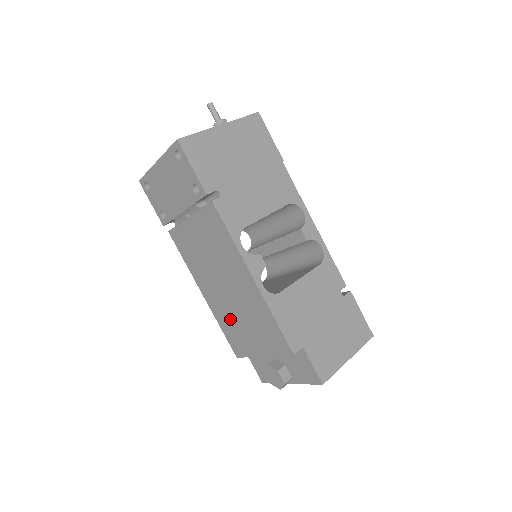
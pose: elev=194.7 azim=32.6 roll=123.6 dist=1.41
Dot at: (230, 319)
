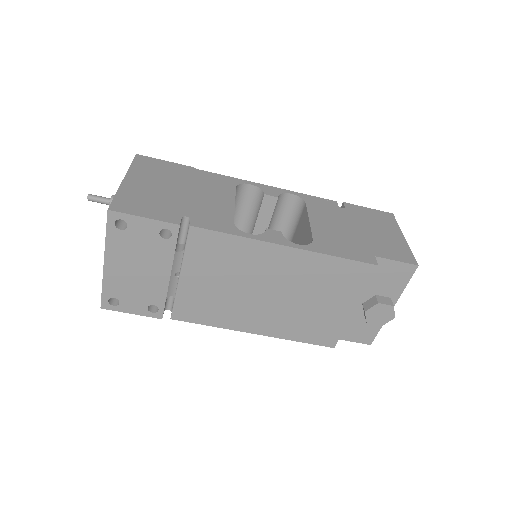
Dot at: (298, 319)
